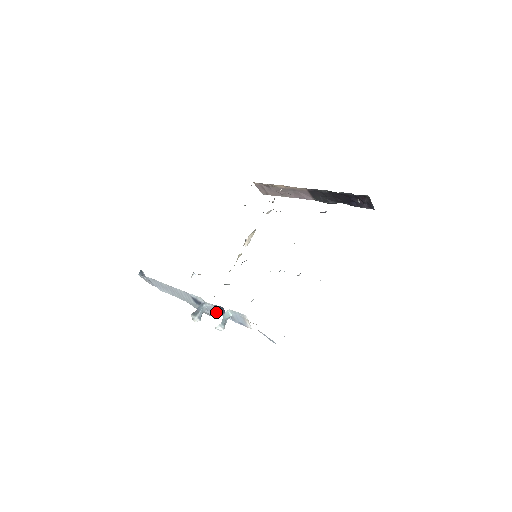
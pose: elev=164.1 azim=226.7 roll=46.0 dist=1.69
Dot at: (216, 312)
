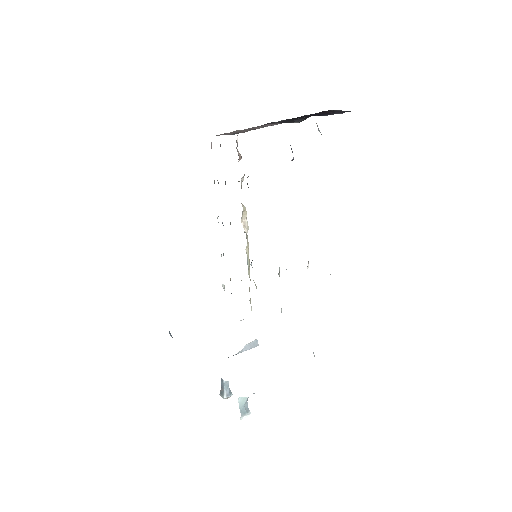
Dot at: occluded
